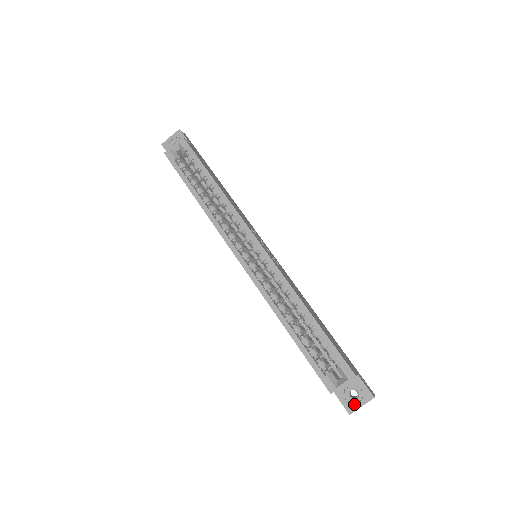
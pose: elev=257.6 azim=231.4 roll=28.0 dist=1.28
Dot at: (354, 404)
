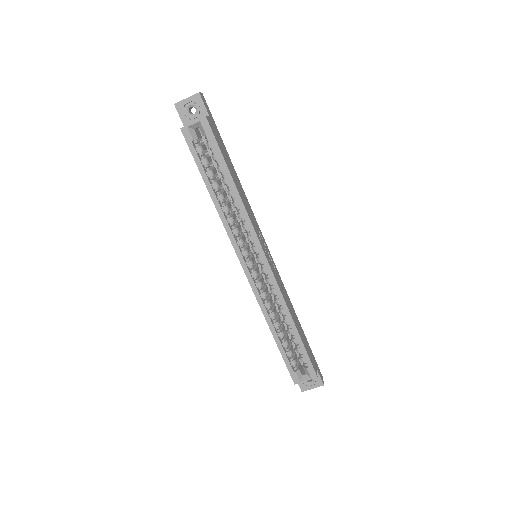
Dot at: (307, 386)
